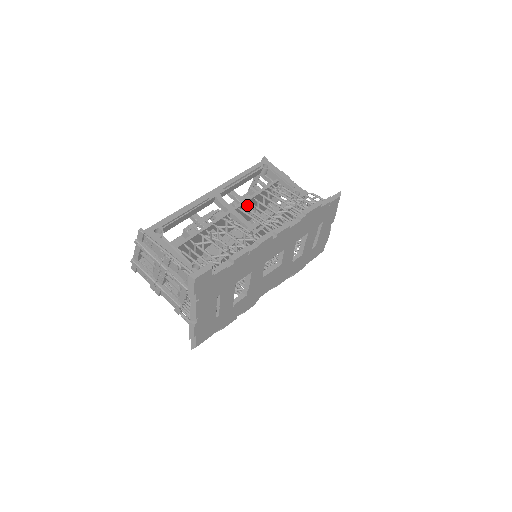
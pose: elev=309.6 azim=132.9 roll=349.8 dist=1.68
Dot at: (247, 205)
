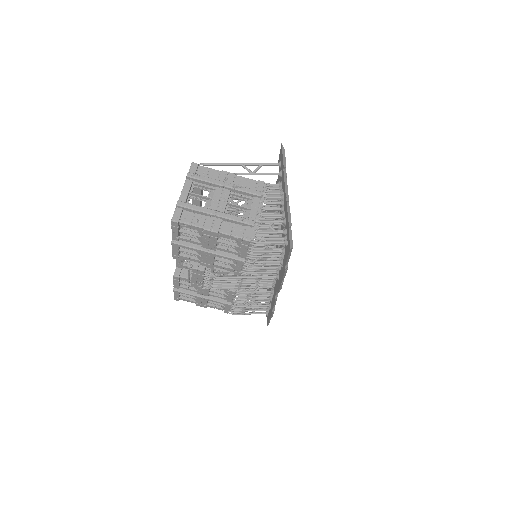
Dot at: occluded
